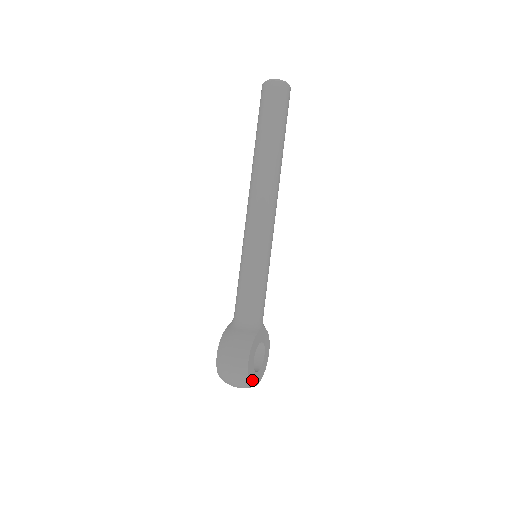
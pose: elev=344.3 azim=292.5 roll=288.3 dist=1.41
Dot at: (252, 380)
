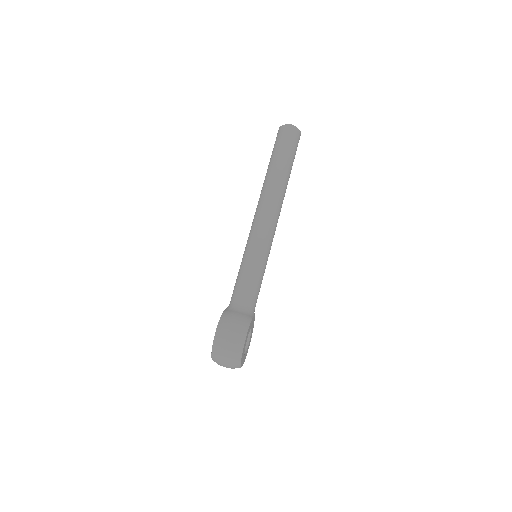
Dot at: (242, 359)
